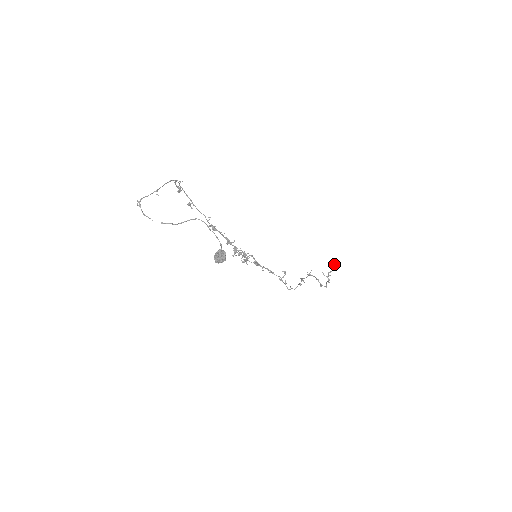
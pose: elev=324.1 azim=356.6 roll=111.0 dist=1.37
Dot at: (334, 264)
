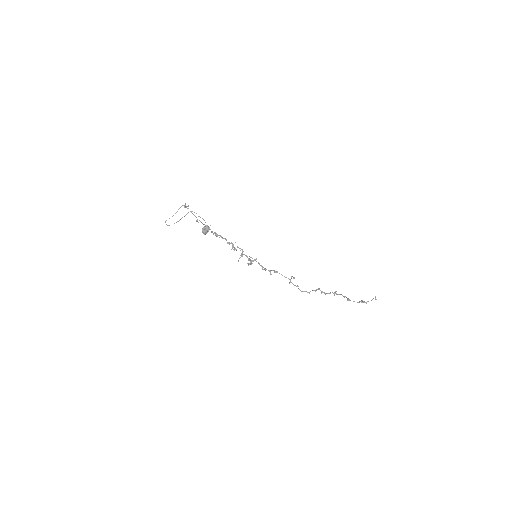
Dot at: (375, 298)
